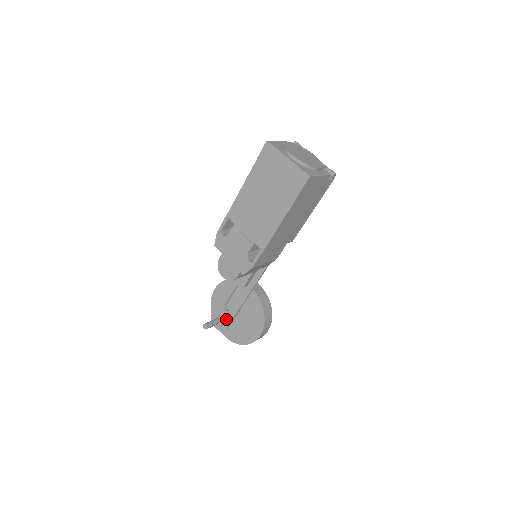
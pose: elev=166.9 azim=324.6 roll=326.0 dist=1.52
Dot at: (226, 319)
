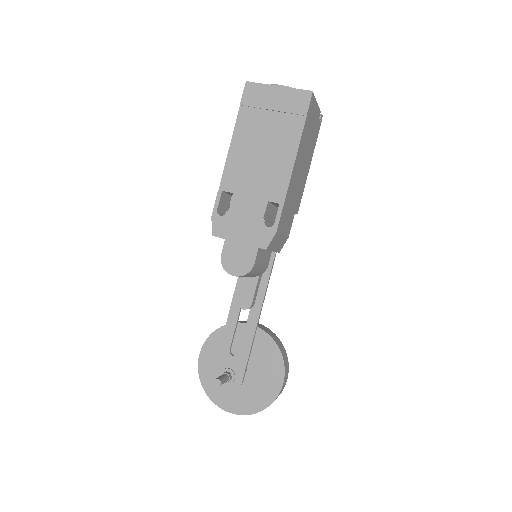
Dot at: (237, 369)
